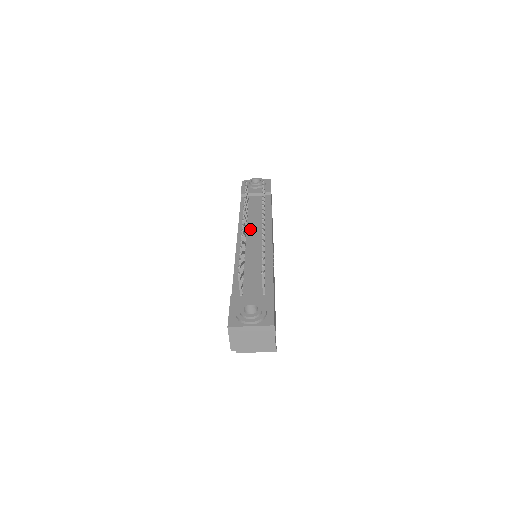
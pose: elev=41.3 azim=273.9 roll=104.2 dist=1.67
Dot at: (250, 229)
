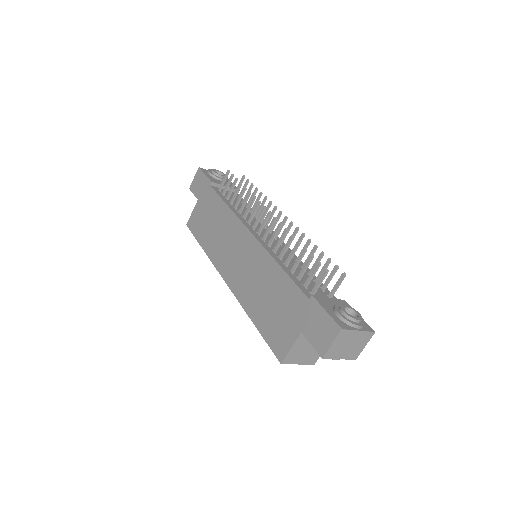
Dot at: (253, 224)
